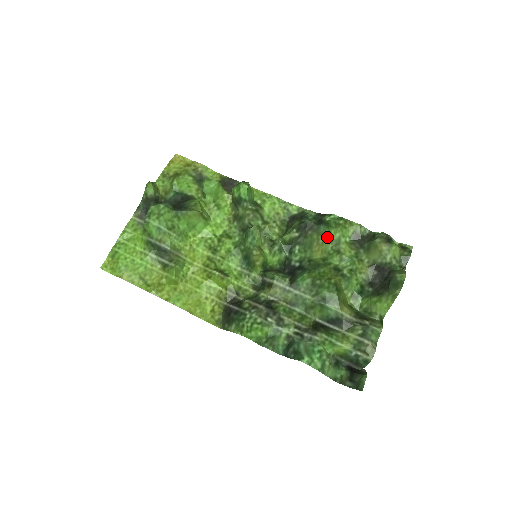
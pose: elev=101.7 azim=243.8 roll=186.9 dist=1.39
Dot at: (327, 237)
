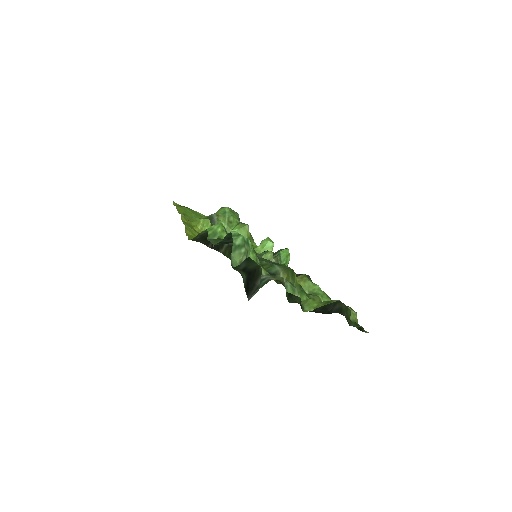
Dot at: (311, 284)
